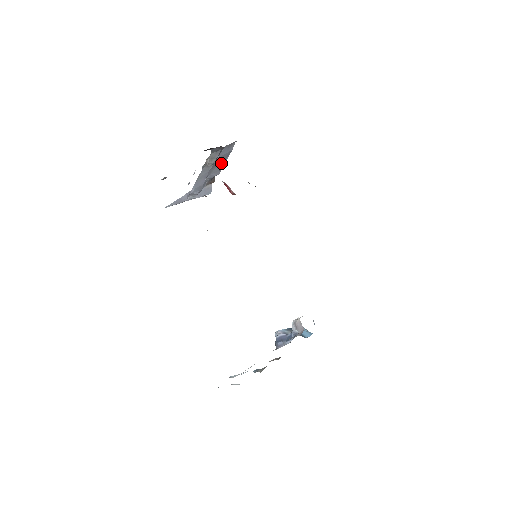
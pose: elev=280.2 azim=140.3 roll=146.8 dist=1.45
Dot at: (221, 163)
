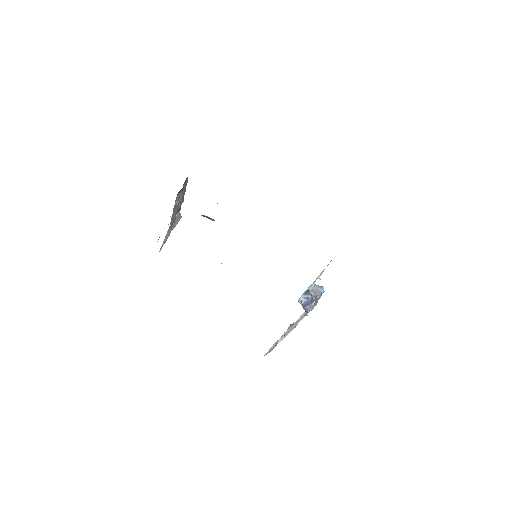
Dot at: (183, 195)
